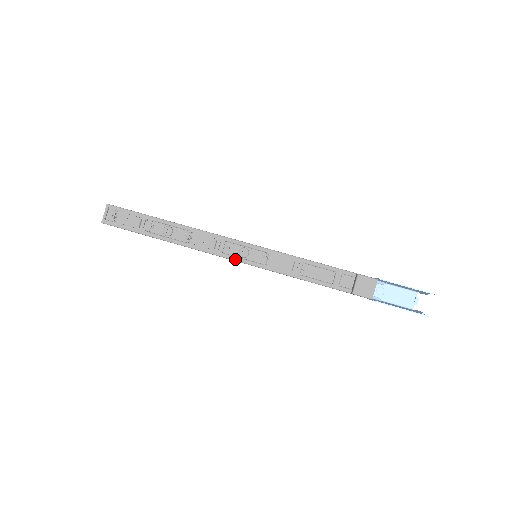
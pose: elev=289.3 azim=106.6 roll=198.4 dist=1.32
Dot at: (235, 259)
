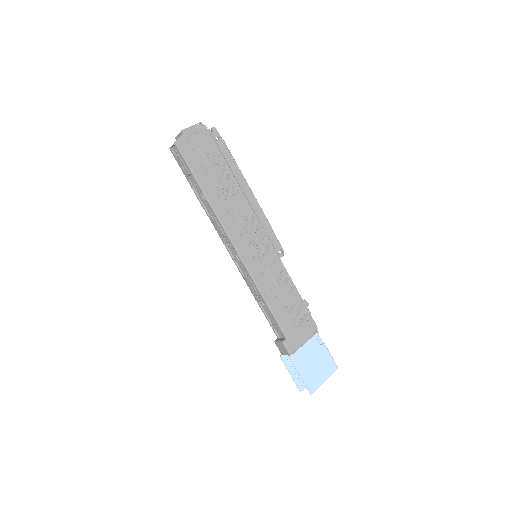
Dot at: (230, 255)
